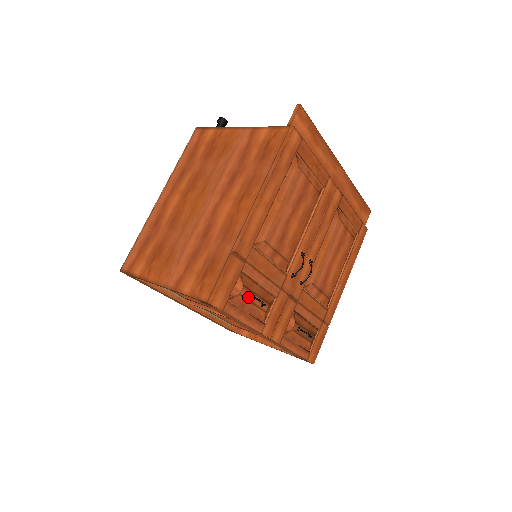
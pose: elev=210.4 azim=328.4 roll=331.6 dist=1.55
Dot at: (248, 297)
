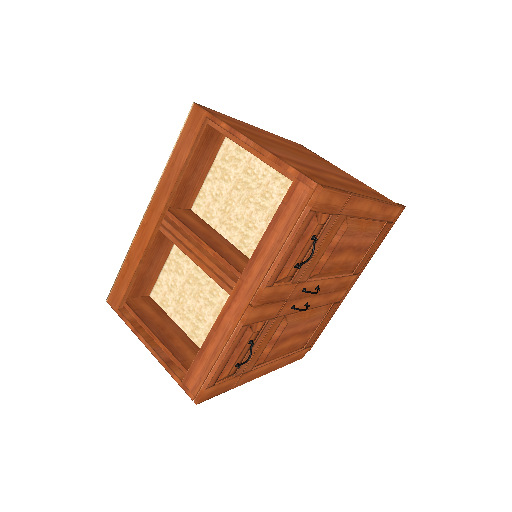
Dot at: (311, 239)
